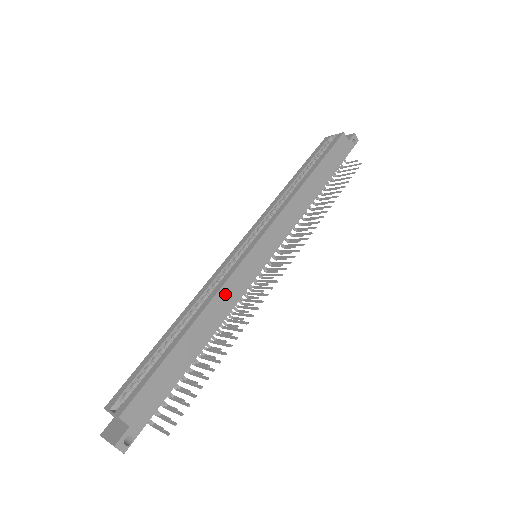
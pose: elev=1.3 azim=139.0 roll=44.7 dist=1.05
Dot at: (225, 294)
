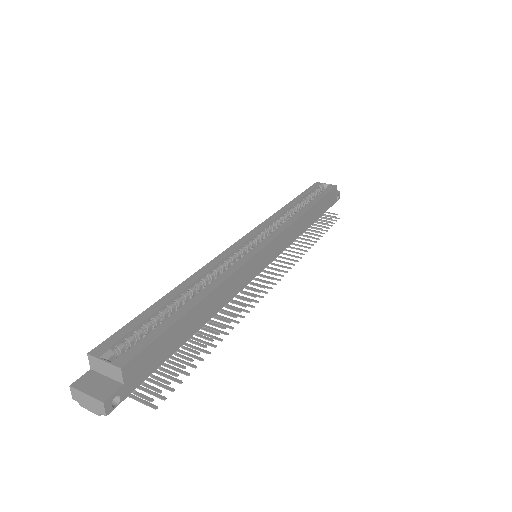
Dot at: (236, 279)
